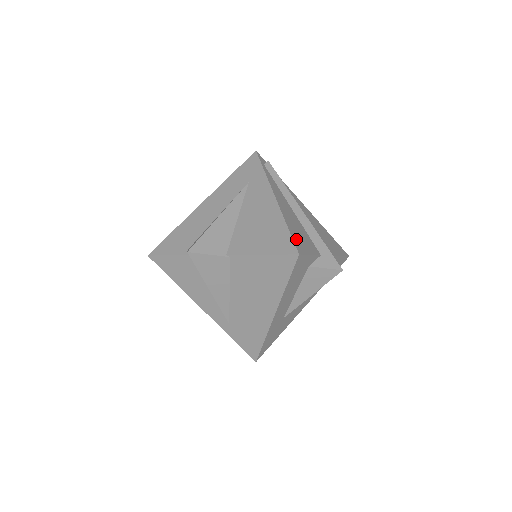
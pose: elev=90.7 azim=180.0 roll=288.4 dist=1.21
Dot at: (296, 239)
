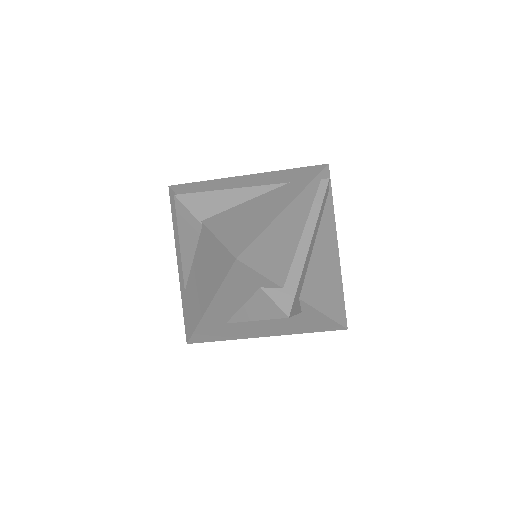
Dot at: (257, 249)
